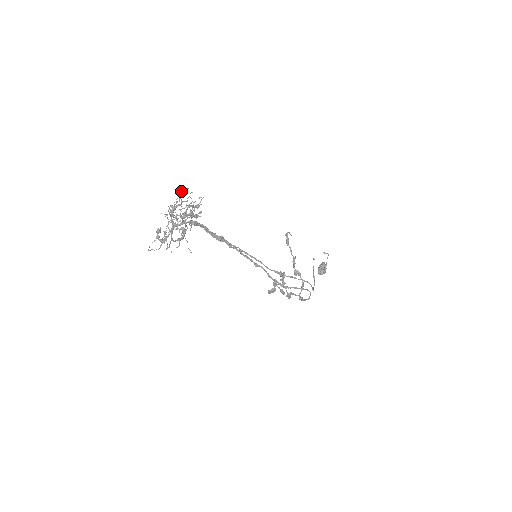
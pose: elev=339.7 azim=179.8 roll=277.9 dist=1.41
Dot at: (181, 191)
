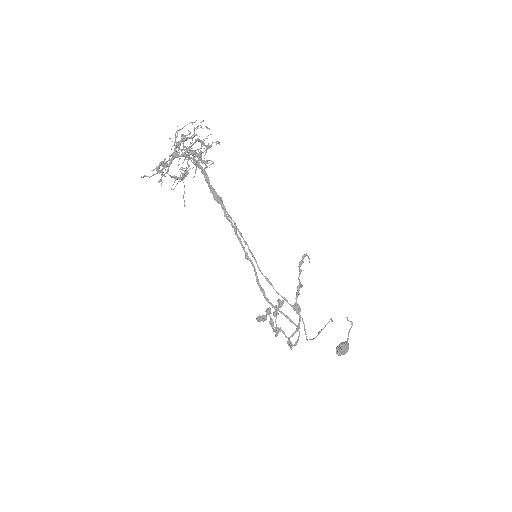
Dot at: occluded
